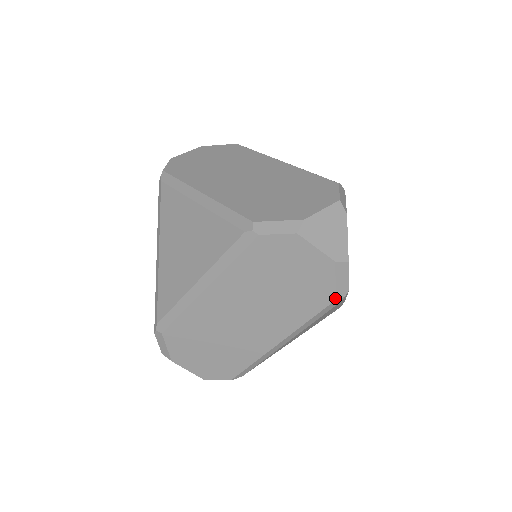
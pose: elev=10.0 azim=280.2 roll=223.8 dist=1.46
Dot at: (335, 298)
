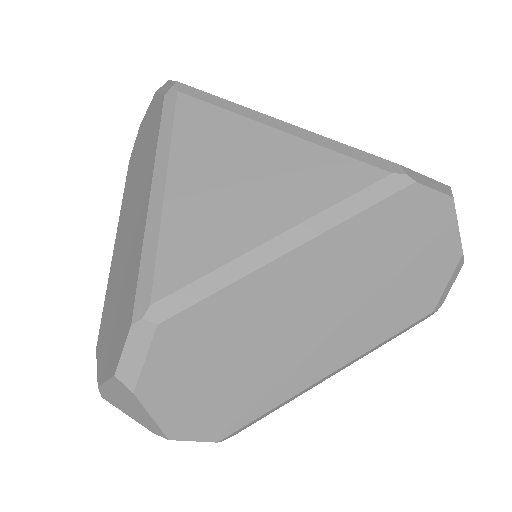
Dot at: (433, 309)
